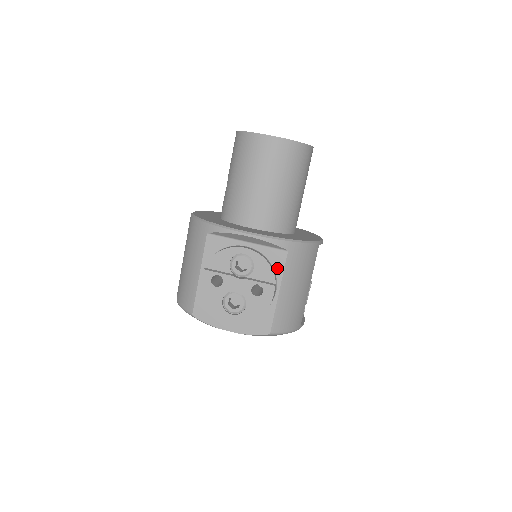
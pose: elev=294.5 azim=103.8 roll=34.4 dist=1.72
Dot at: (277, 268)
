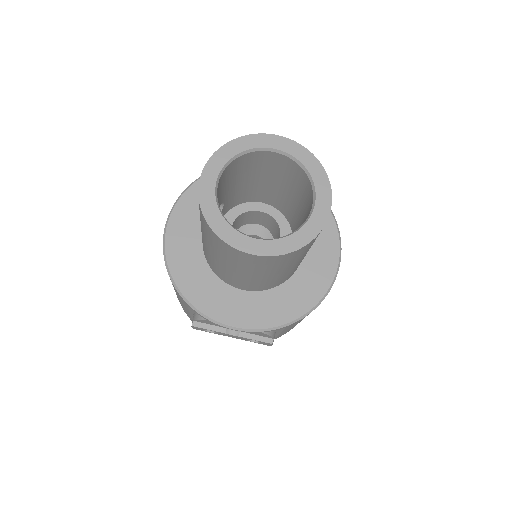
Dot at: occluded
